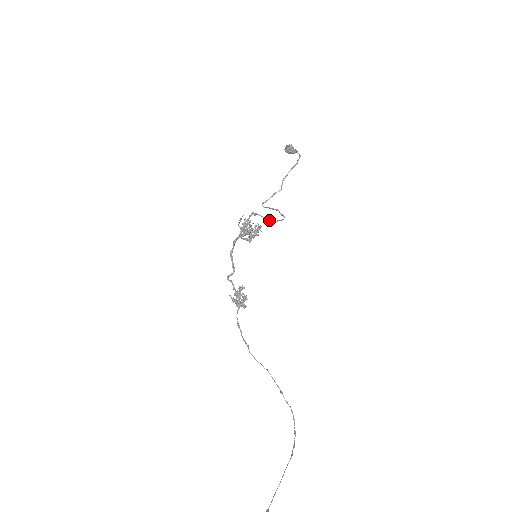
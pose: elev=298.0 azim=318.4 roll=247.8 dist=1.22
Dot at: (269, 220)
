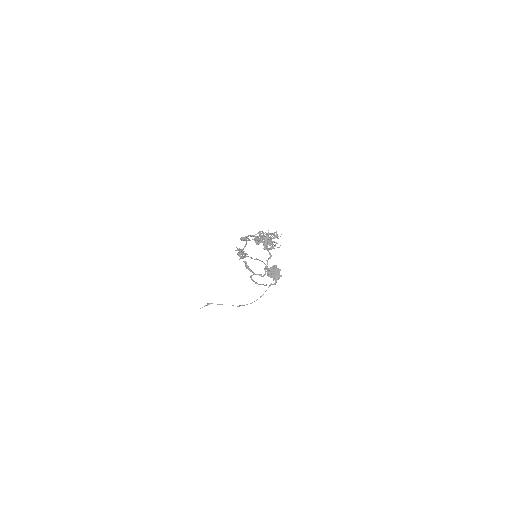
Dot at: (266, 260)
